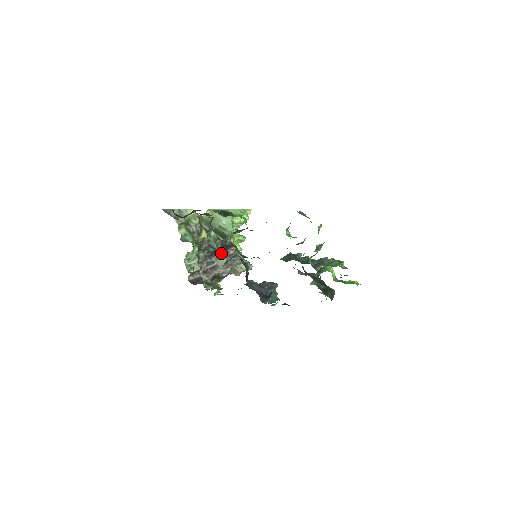
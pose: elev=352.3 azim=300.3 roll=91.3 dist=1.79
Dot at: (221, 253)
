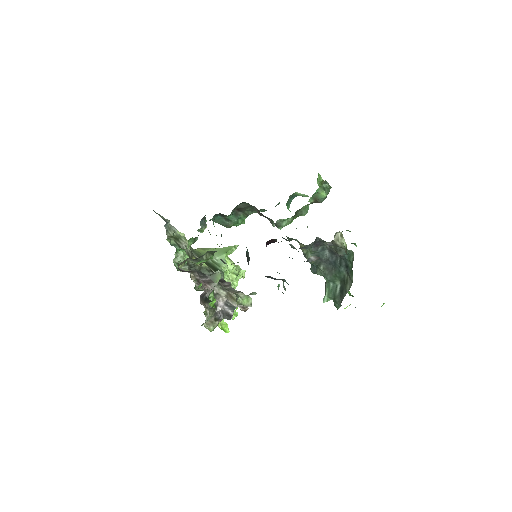
Dot at: occluded
